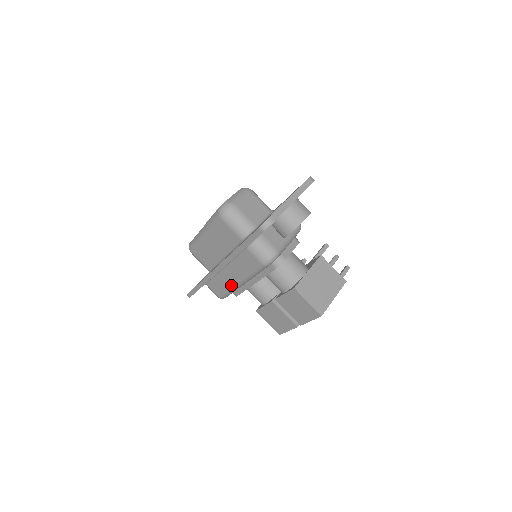
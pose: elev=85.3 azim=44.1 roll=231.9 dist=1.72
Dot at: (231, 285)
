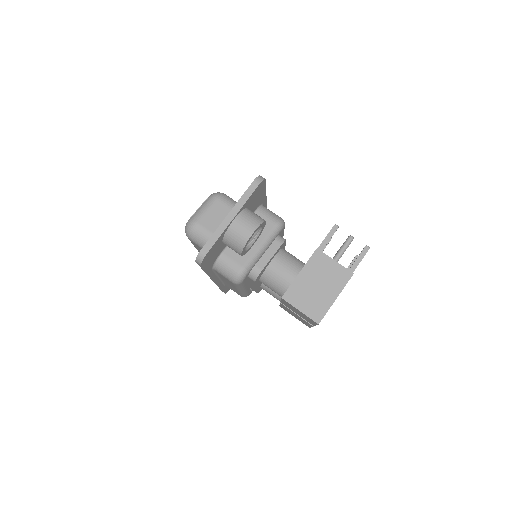
Dot at: (237, 291)
